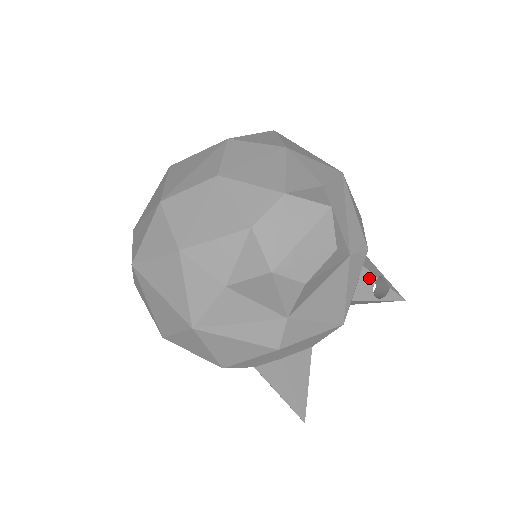
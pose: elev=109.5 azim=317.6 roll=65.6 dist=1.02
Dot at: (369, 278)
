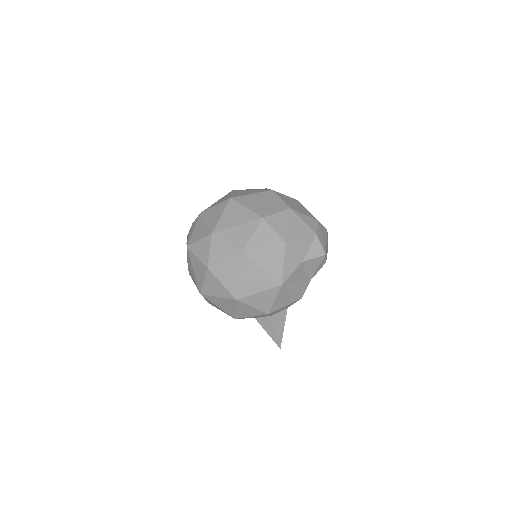
Dot at: occluded
